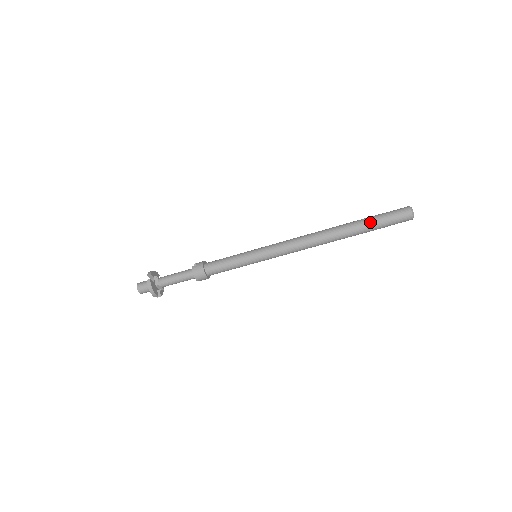
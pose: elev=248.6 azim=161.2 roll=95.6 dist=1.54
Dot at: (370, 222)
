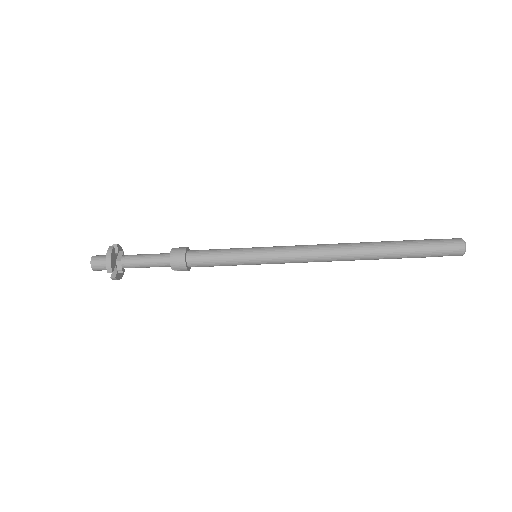
Dot at: (410, 242)
